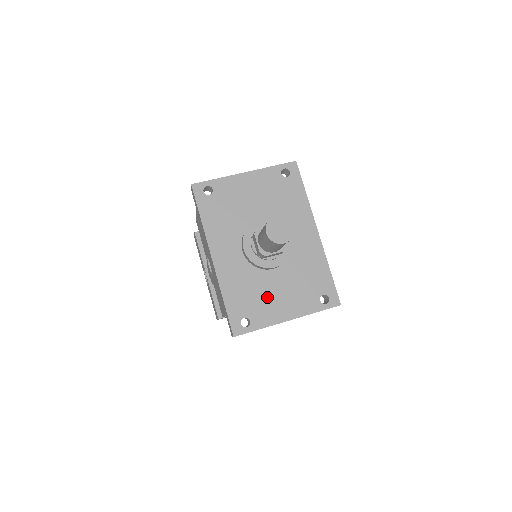
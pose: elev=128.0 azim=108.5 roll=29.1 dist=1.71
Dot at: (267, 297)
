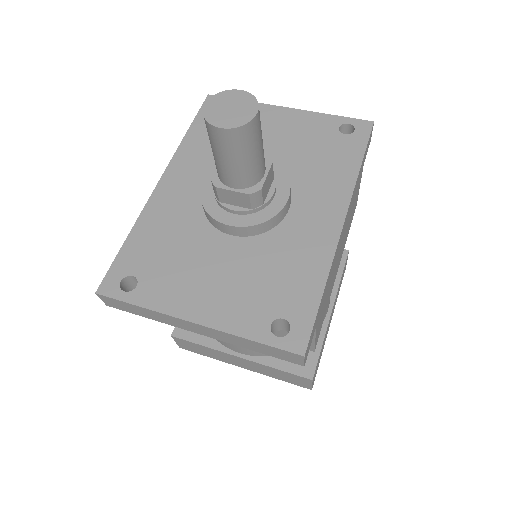
Dot at: (190, 268)
